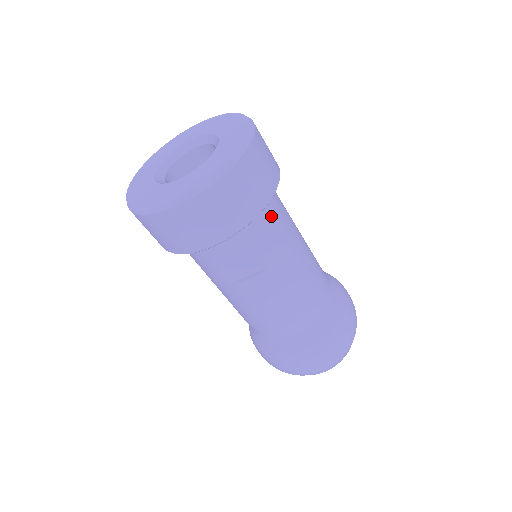
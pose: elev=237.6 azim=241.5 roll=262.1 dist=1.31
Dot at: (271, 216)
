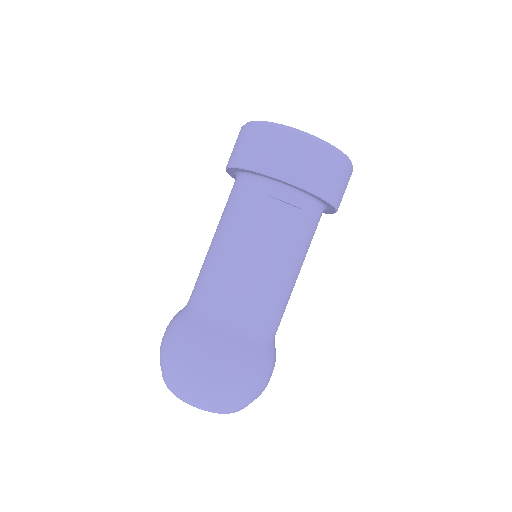
Dot at: (316, 224)
